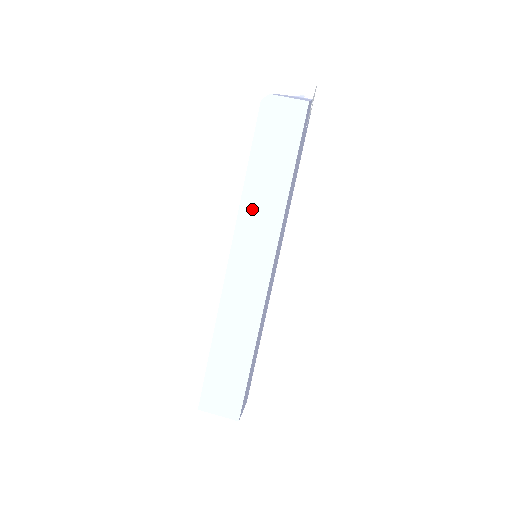
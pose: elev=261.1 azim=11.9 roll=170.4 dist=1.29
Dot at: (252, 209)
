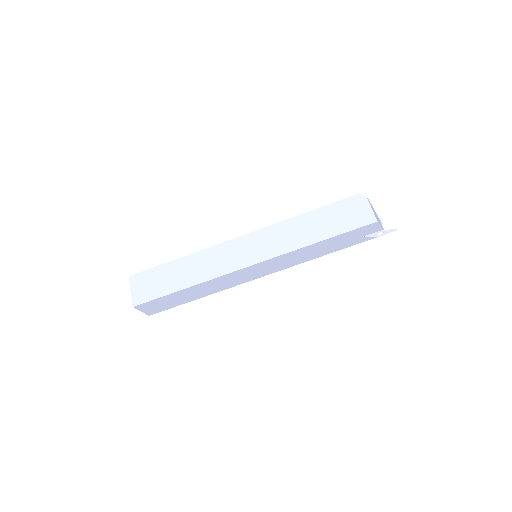
Dot at: (285, 230)
